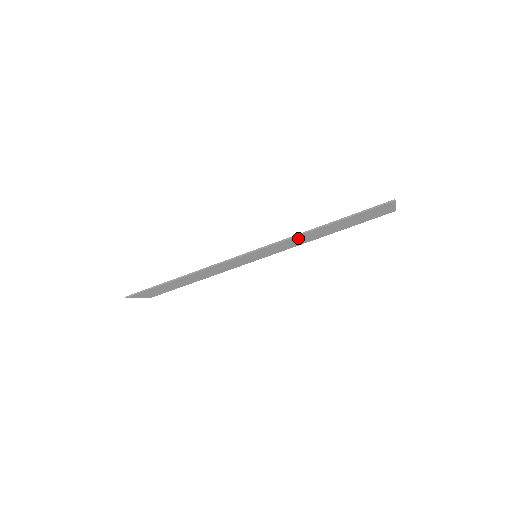
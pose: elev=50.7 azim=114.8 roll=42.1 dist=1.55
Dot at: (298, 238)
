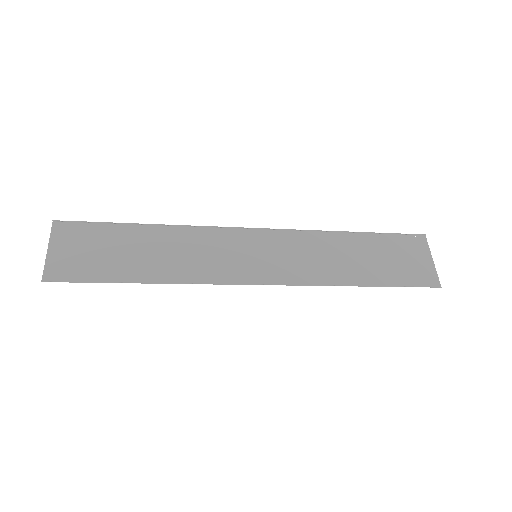
Dot at: (322, 271)
